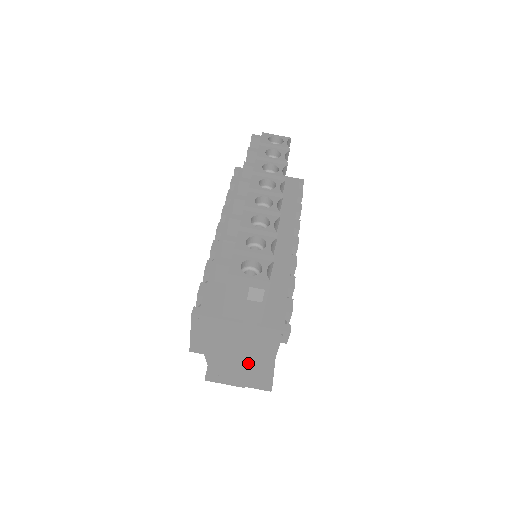
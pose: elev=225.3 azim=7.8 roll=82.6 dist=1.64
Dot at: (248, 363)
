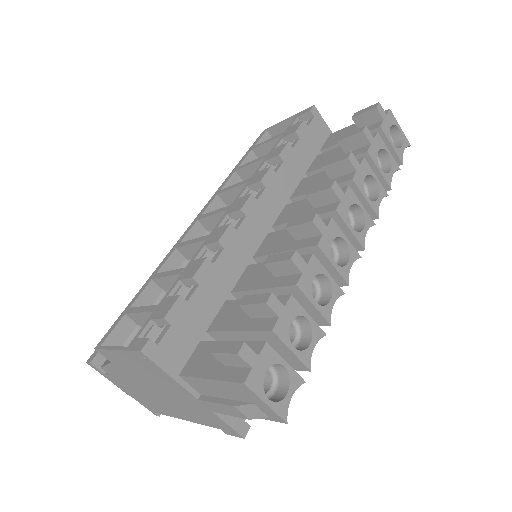
Dot at: (158, 400)
